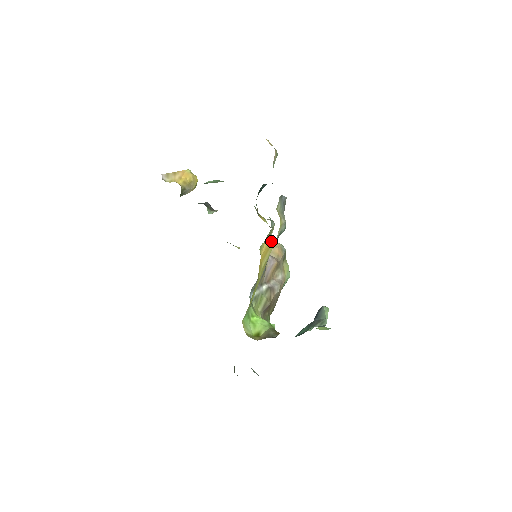
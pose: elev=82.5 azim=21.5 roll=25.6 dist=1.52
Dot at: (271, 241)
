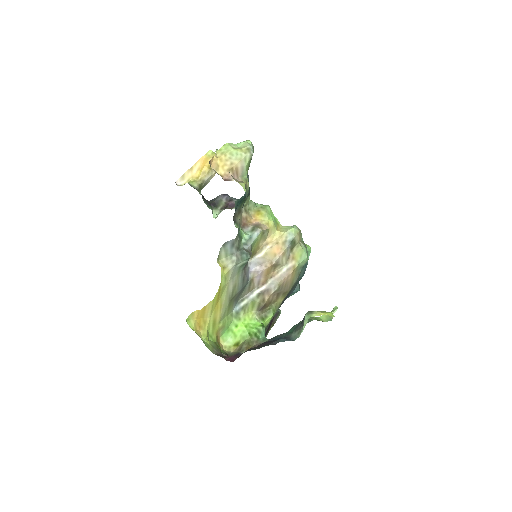
Dot at: (274, 235)
